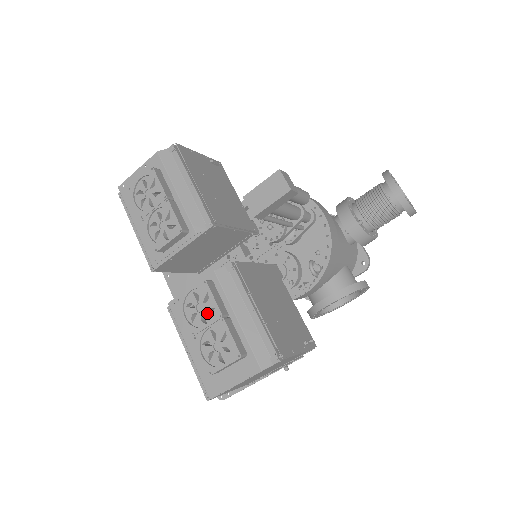
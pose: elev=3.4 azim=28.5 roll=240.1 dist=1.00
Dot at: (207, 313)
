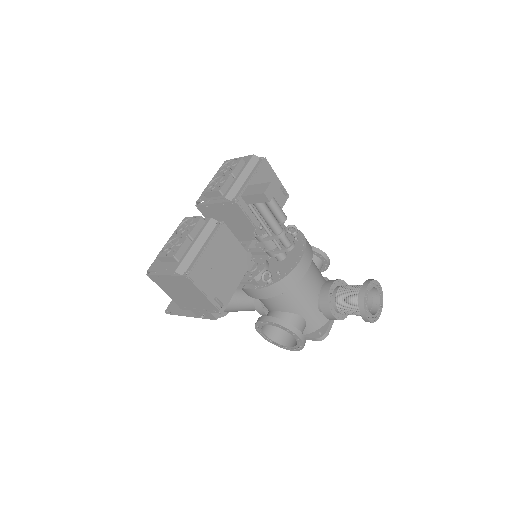
Dot at: (186, 231)
